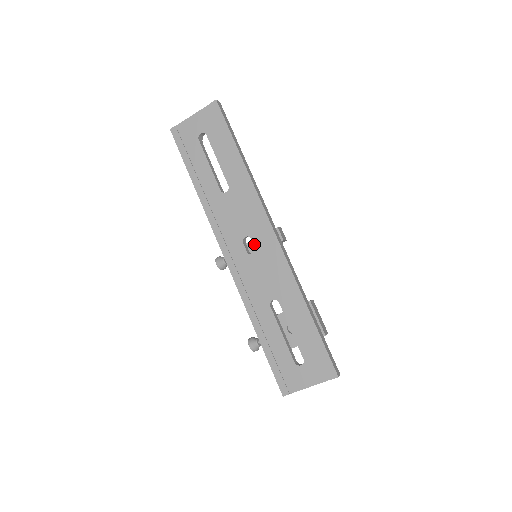
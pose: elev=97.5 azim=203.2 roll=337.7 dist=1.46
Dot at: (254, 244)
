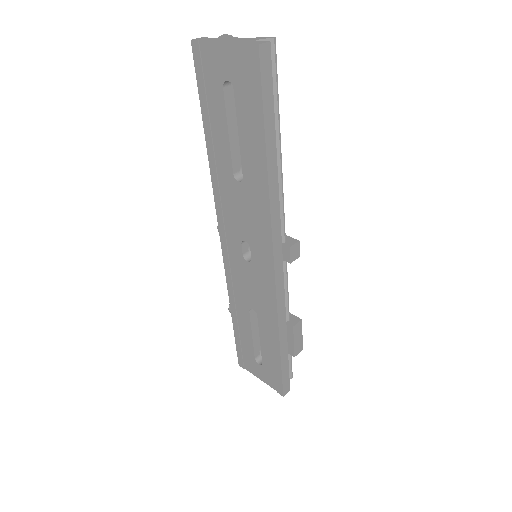
Dot at: (251, 255)
